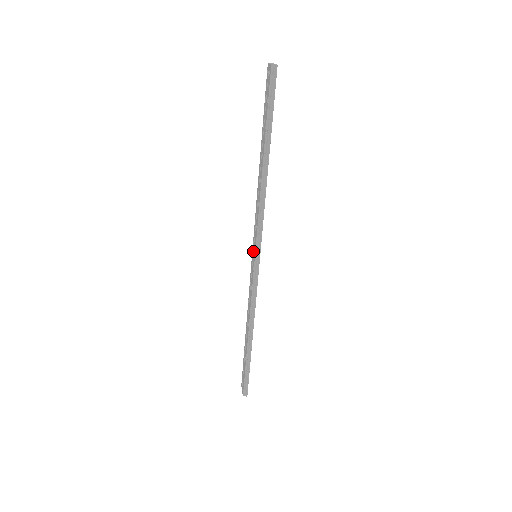
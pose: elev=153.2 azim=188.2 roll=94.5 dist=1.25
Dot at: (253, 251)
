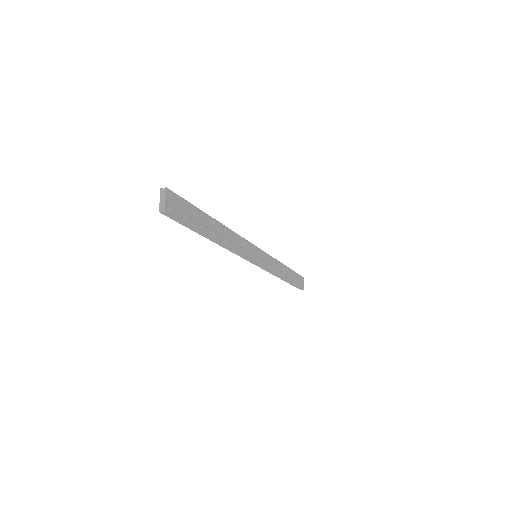
Dot at: occluded
